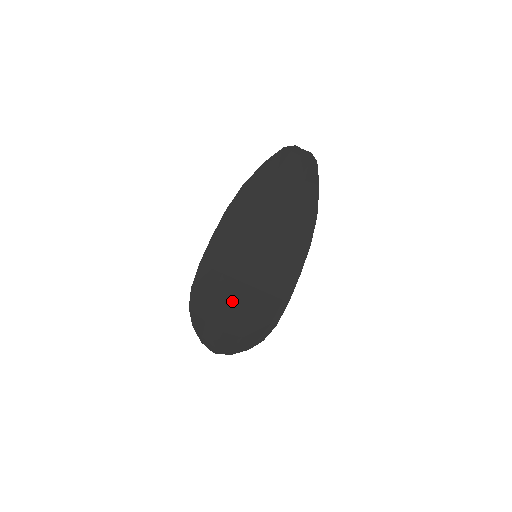
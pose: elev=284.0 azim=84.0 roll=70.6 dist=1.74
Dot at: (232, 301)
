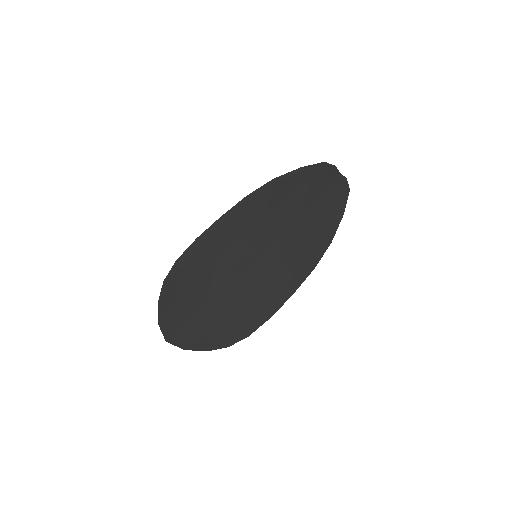
Dot at: (212, 292)
